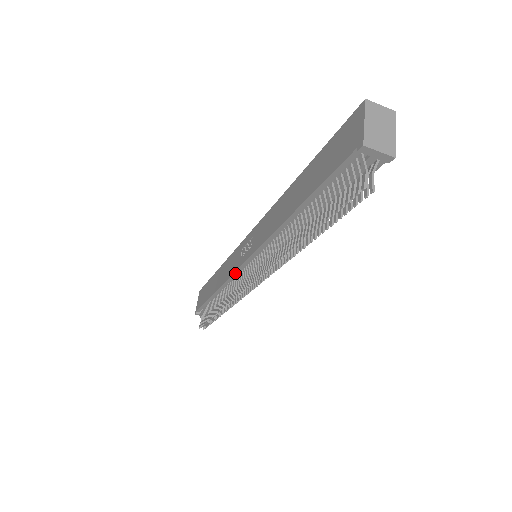
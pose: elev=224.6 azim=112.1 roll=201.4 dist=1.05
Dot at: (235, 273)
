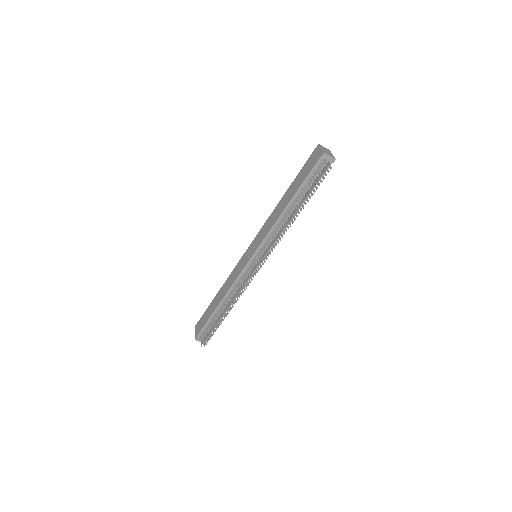
Dot at: (242, 272)
